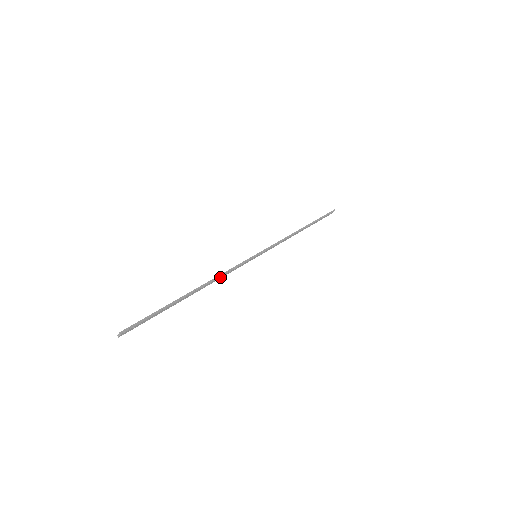
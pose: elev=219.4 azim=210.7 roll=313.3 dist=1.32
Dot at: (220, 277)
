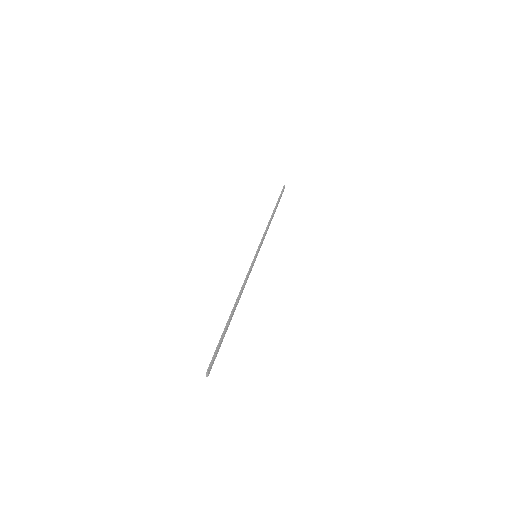
Dot at: (243, 288)
